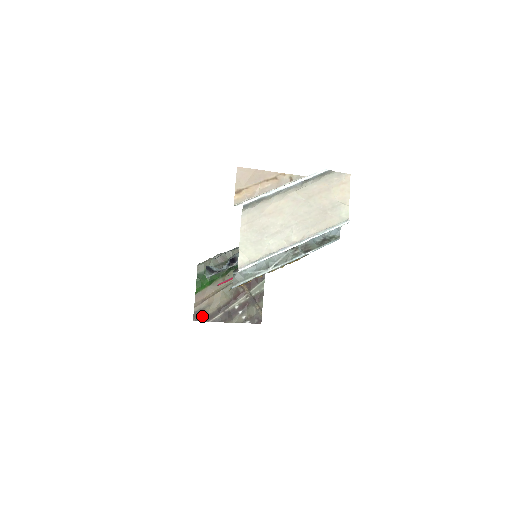
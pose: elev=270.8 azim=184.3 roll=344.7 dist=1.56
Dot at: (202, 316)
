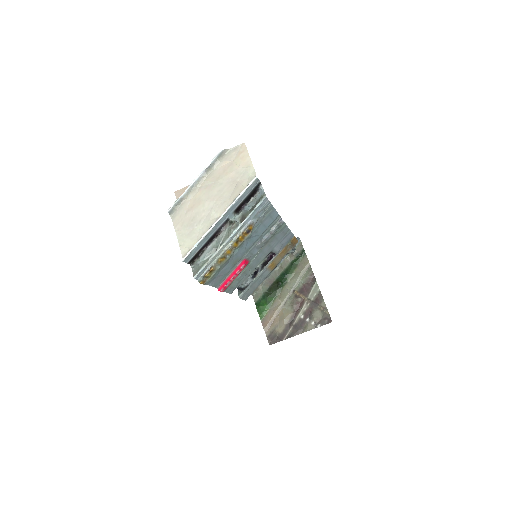
Dot at: (275, 338)
